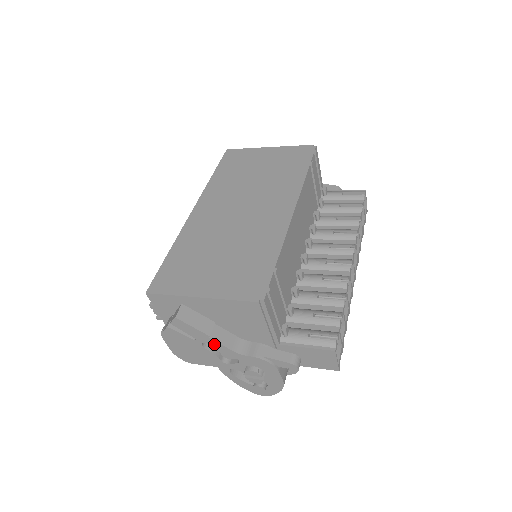
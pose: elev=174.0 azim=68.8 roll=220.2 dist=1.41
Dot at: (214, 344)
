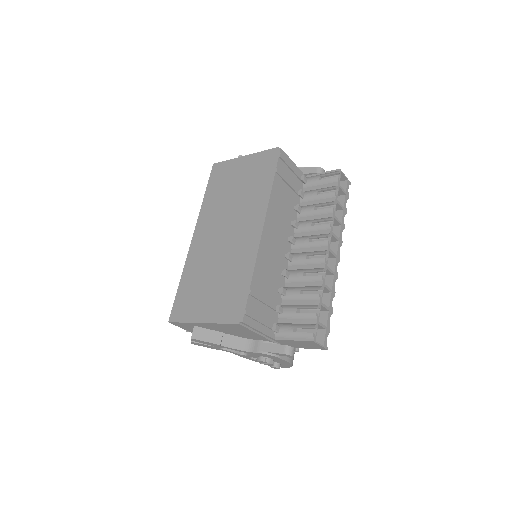
Dot at: (227, 348)
